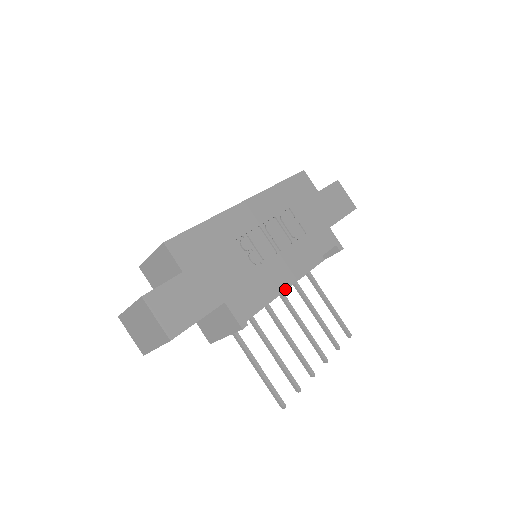
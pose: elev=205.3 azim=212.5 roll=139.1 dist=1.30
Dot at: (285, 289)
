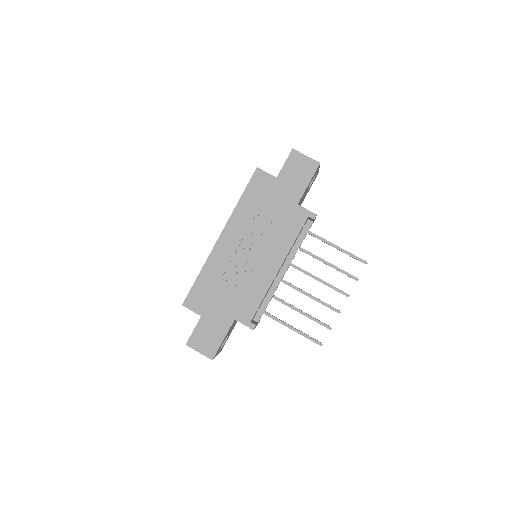
Dot at: (286, 270)
